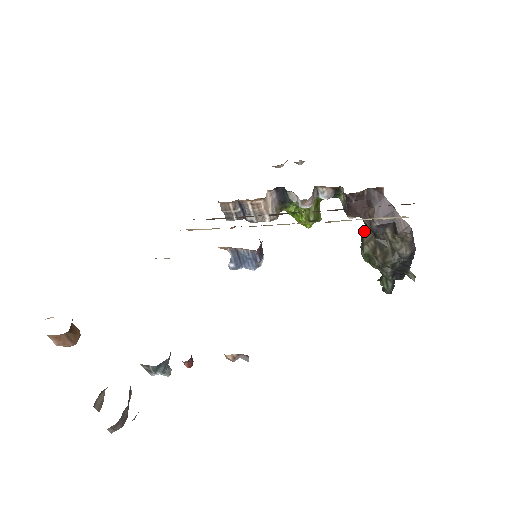
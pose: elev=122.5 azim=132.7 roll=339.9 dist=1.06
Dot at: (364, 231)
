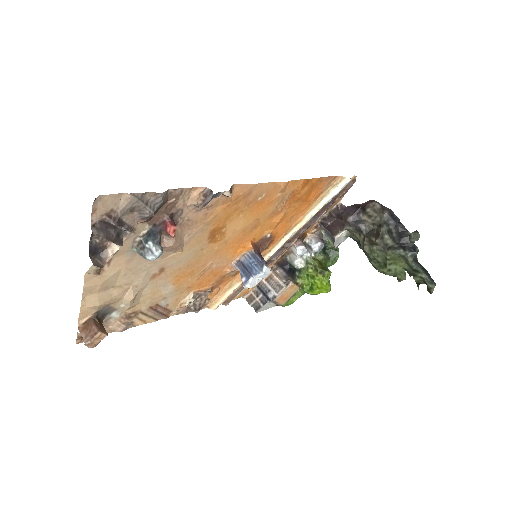
Dot at: occluded
